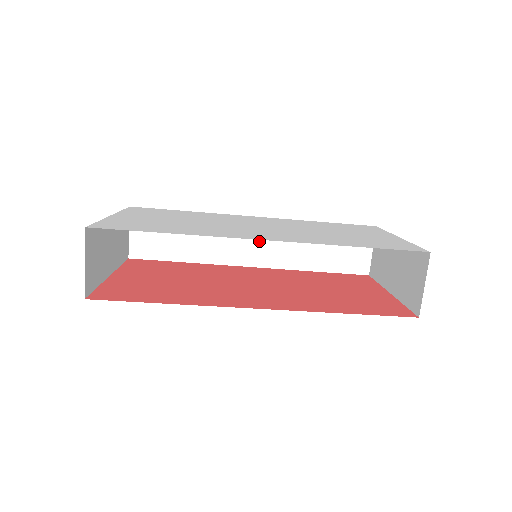
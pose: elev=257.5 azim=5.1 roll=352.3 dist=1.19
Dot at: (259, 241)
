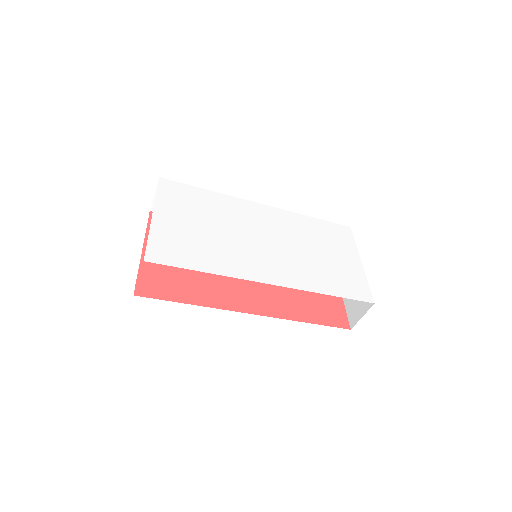
Dot at: occluded
